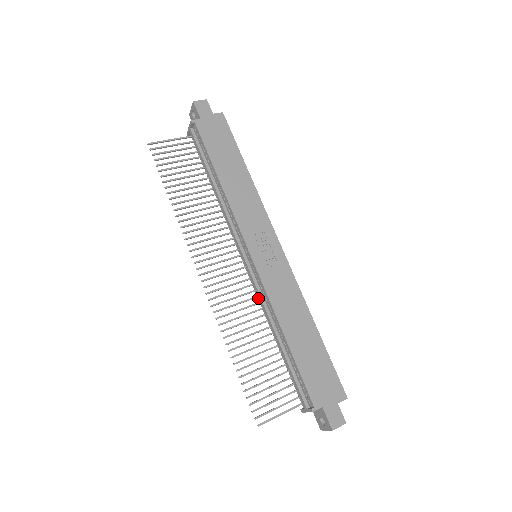
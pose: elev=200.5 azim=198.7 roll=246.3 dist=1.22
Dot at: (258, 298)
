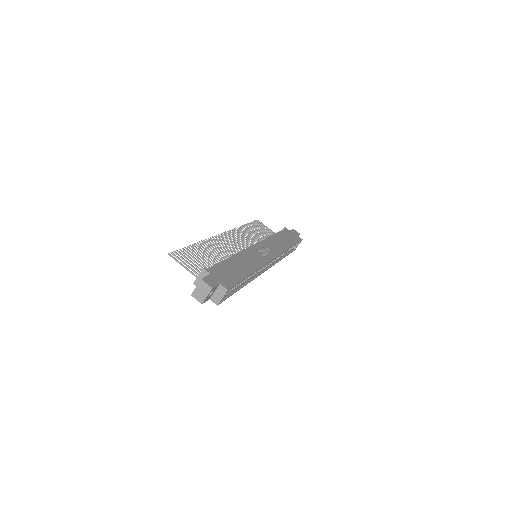
Dot at: occluded
